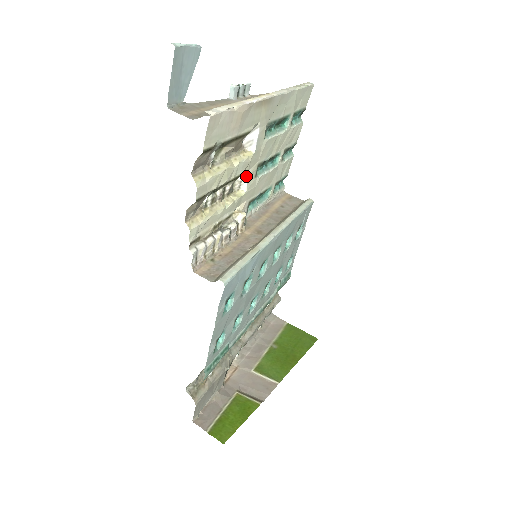
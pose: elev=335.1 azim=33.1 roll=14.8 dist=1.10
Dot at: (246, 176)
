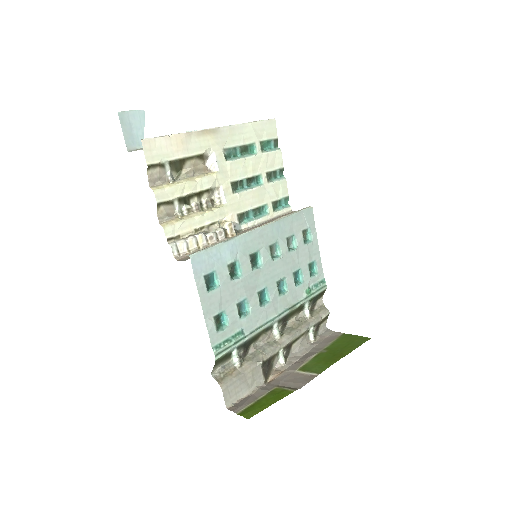
Dot at: (221, 192)
